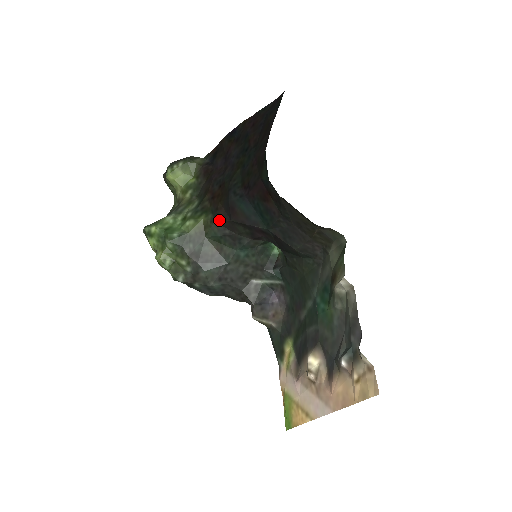
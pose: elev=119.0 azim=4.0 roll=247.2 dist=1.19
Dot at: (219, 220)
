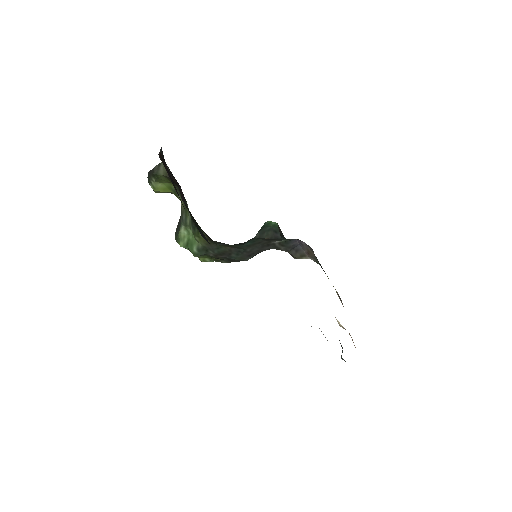
Dot at: occluded
